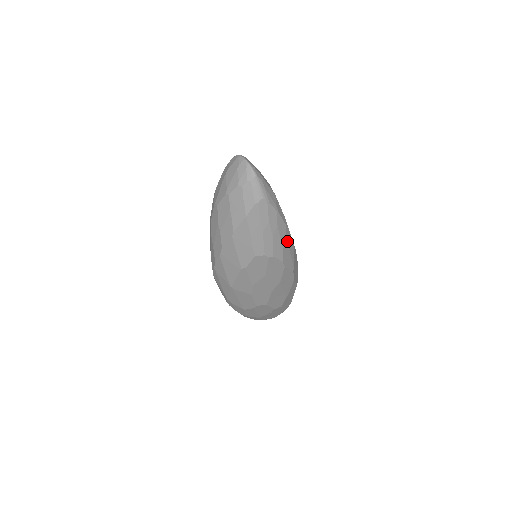
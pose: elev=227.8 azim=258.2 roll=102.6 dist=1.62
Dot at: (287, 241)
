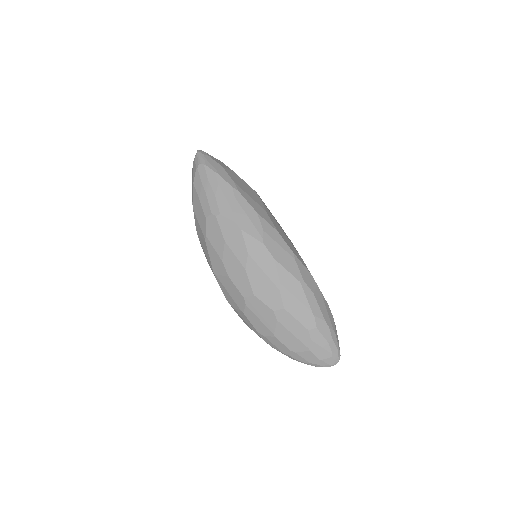
Dot at: (239, 203)
